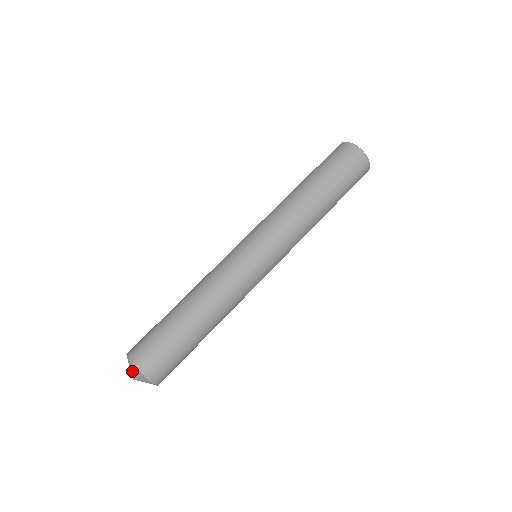
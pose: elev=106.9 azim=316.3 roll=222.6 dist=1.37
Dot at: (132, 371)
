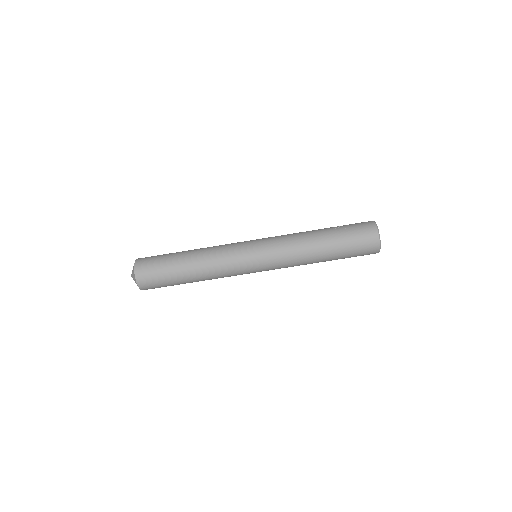
Dot at: (132, 271)
